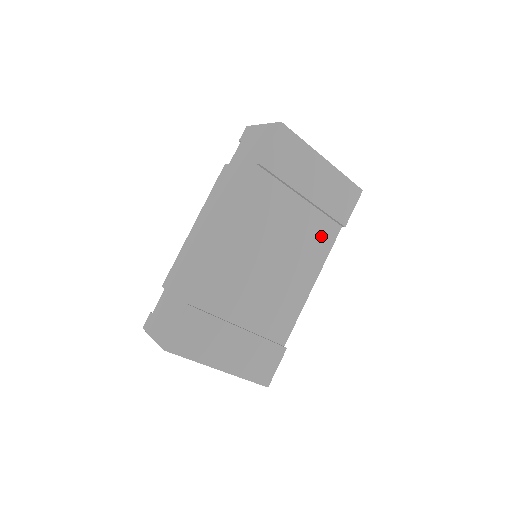
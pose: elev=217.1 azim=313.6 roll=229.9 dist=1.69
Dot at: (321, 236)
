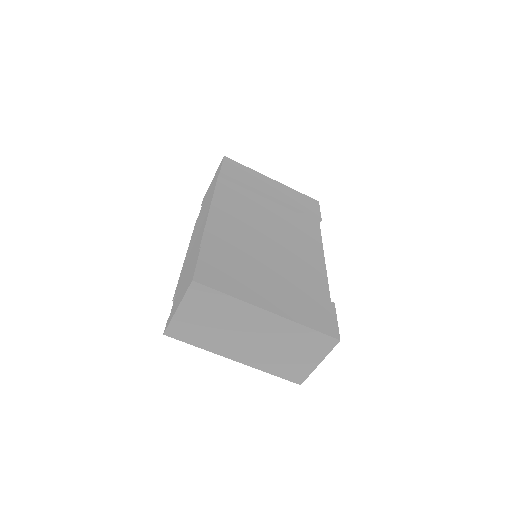
Dot at: (305, 226)
